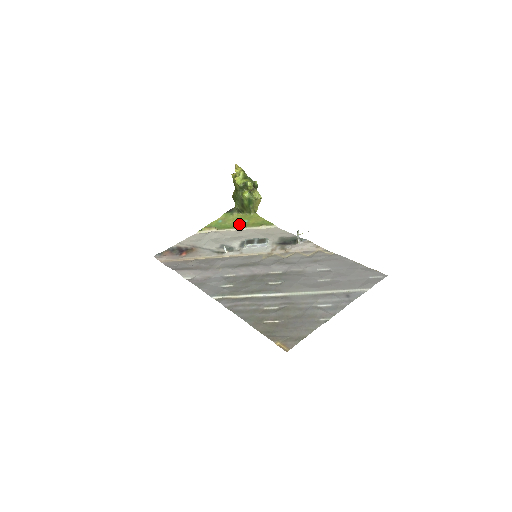
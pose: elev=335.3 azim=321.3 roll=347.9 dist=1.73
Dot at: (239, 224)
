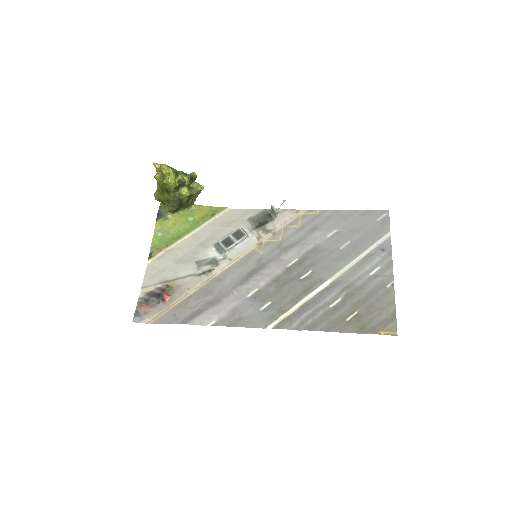
Dot at: (187, 226)
